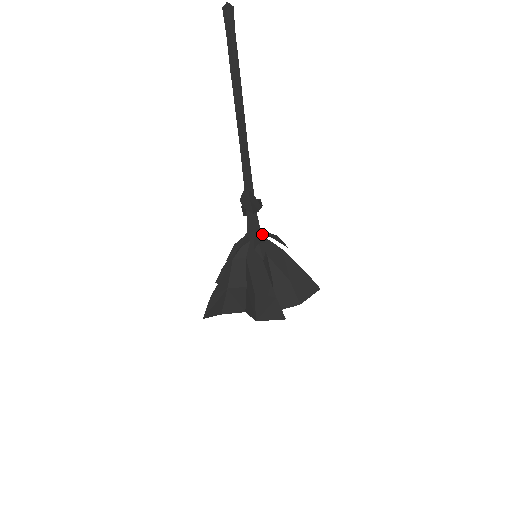
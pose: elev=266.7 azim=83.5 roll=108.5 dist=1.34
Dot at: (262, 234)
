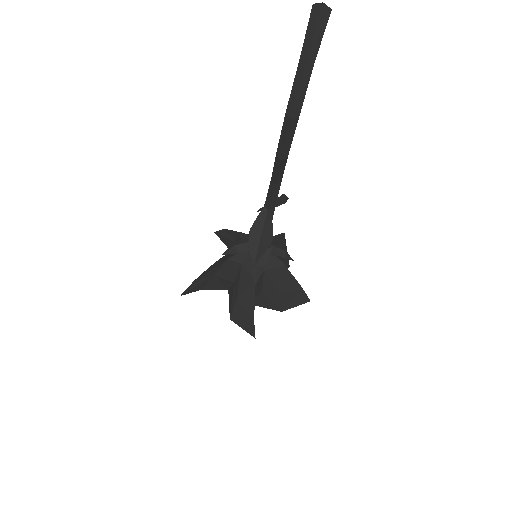
Dot at: (267, 252)
